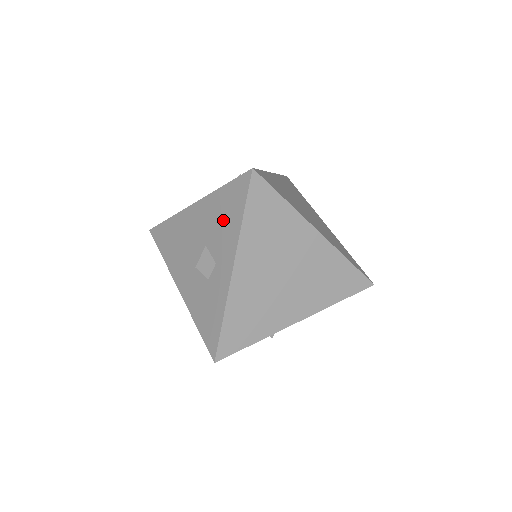
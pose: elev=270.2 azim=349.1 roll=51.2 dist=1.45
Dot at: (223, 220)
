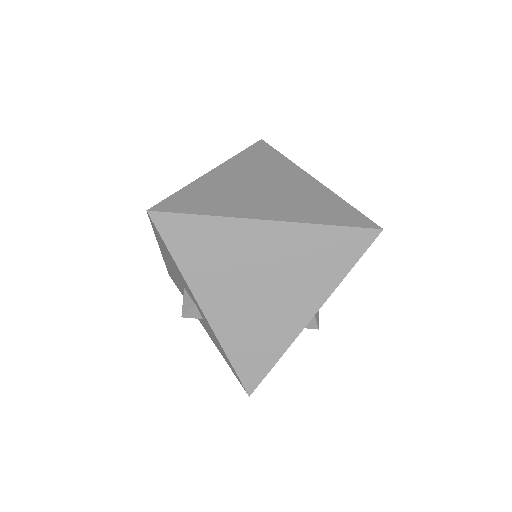
Dot at: occluded
